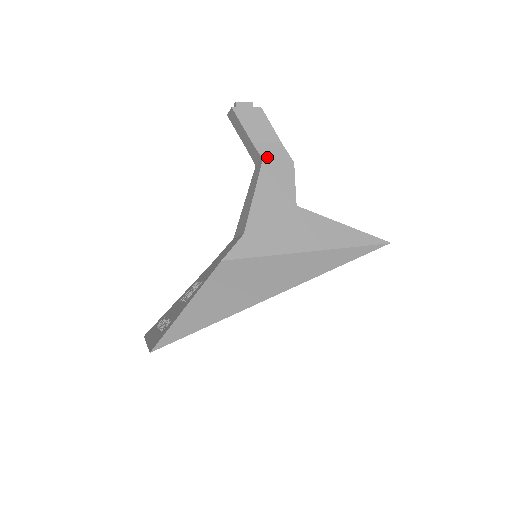
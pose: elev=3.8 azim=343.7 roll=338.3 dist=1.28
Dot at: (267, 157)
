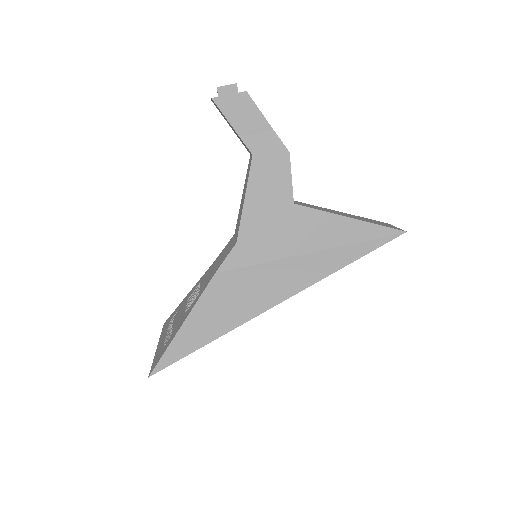
Dot at: (257, 151)
